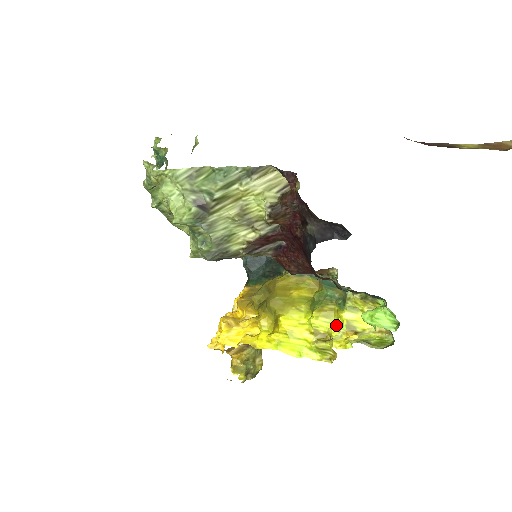
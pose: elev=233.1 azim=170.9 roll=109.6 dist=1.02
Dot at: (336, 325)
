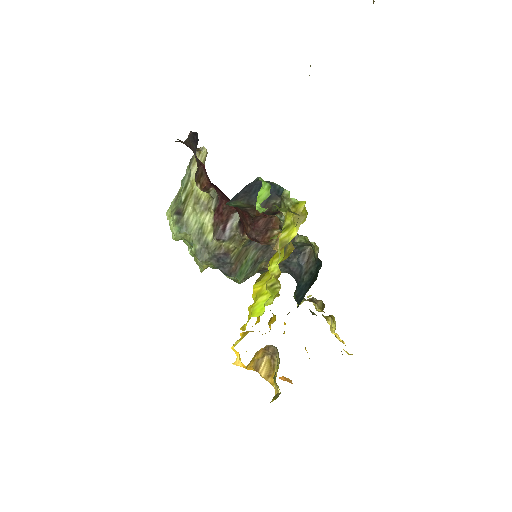
Dot at: (281, 255)
